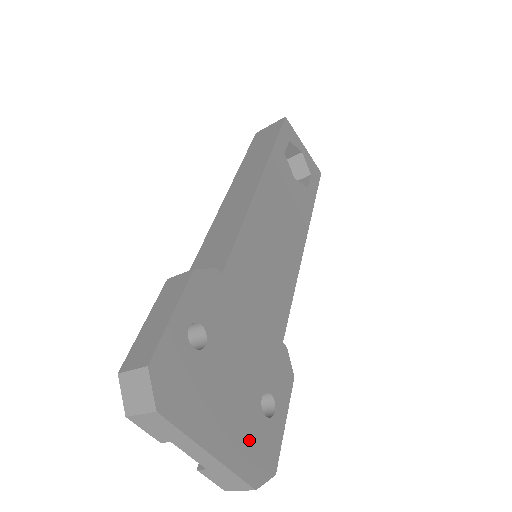
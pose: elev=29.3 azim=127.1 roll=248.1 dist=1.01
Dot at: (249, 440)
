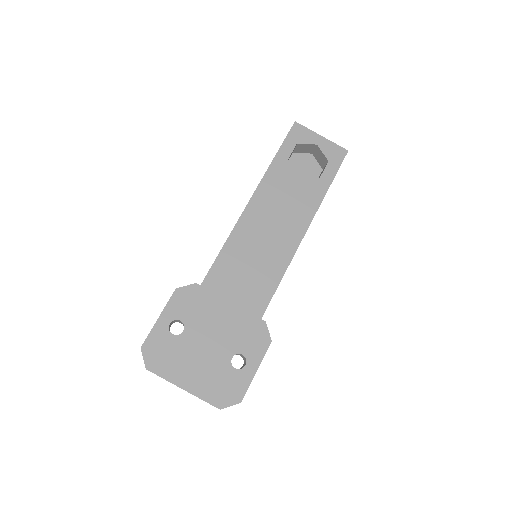
Dot at: (217, 382)
